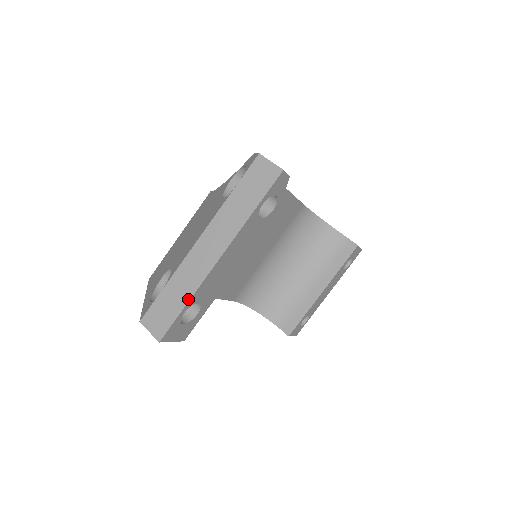
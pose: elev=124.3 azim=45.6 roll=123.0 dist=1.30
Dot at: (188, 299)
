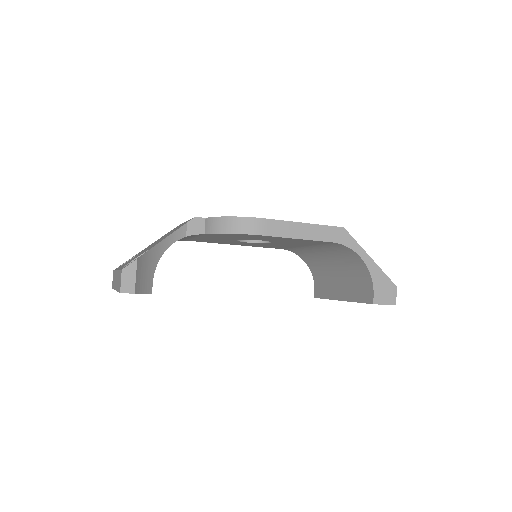
Dot at: occluded
